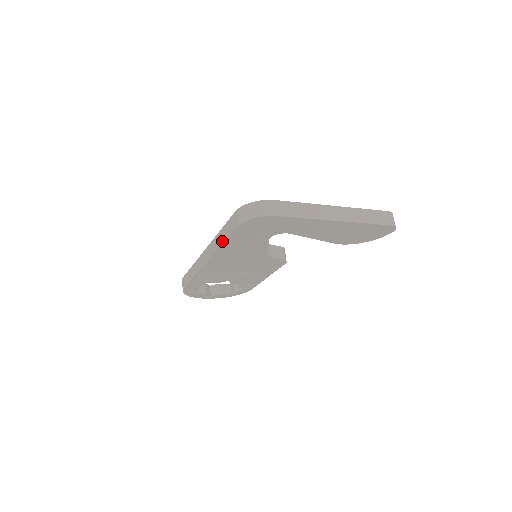
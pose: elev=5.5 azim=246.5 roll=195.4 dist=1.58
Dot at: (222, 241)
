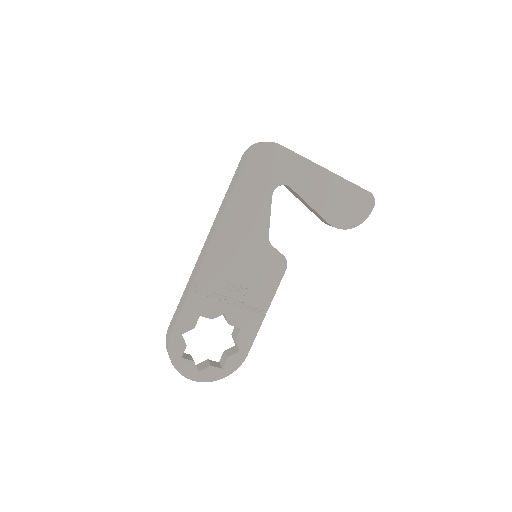
Dot at: (229, 194)
